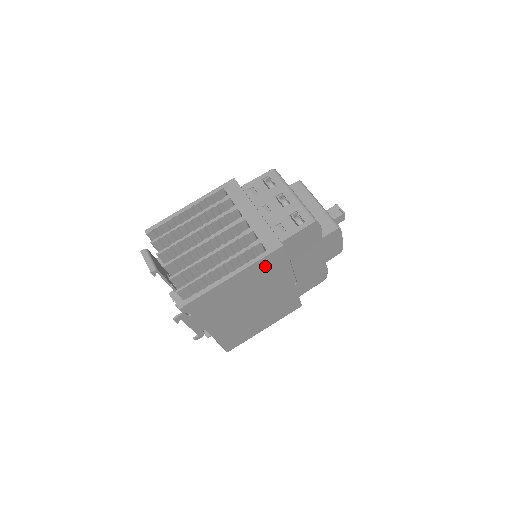
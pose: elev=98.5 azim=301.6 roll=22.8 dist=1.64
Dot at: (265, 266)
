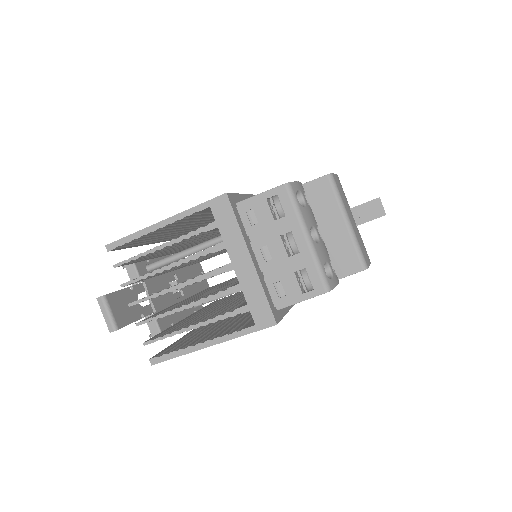
Dot at: occluded
